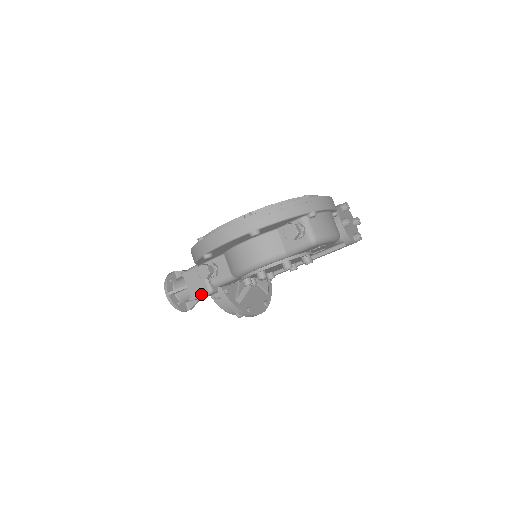
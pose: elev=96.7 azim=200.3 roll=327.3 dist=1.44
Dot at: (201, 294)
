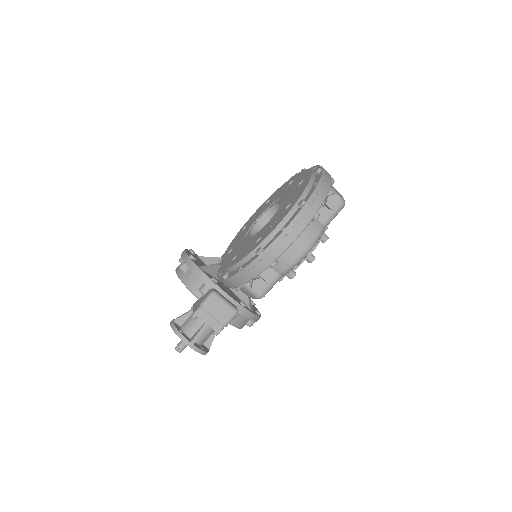
Dot at: (228, 321)
